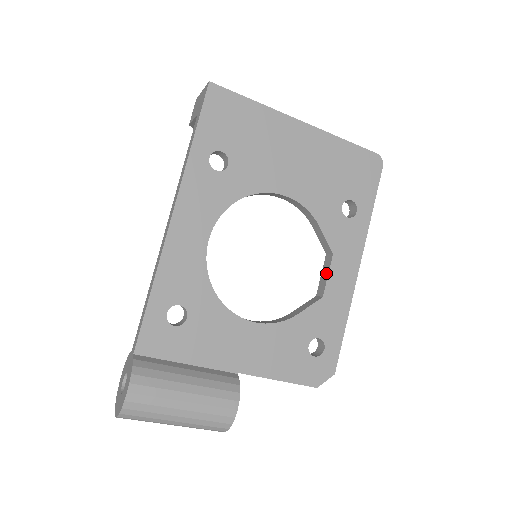
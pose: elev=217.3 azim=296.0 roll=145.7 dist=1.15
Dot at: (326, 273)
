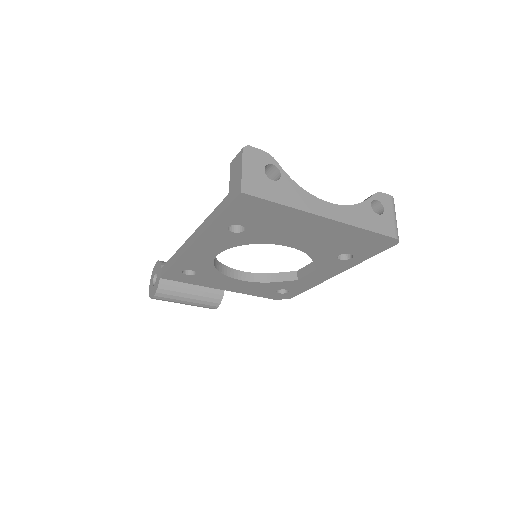
Dot at: (307, 272)
